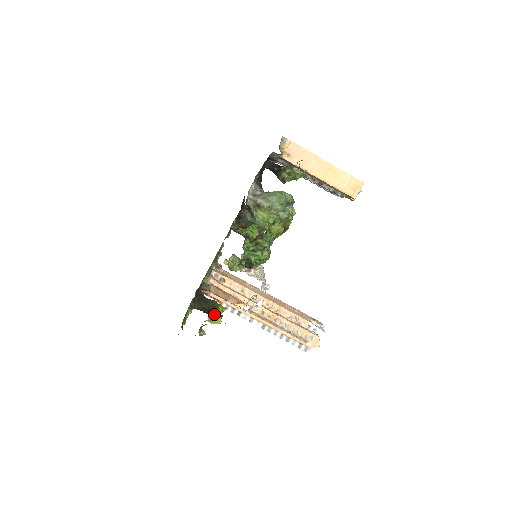
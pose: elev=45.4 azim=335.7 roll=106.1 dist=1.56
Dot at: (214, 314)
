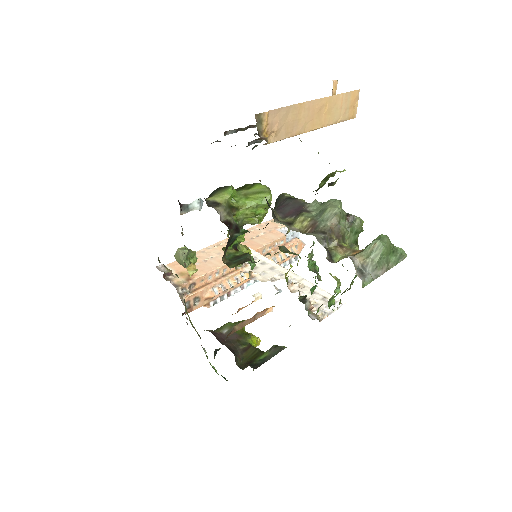
Dot at: occluded
